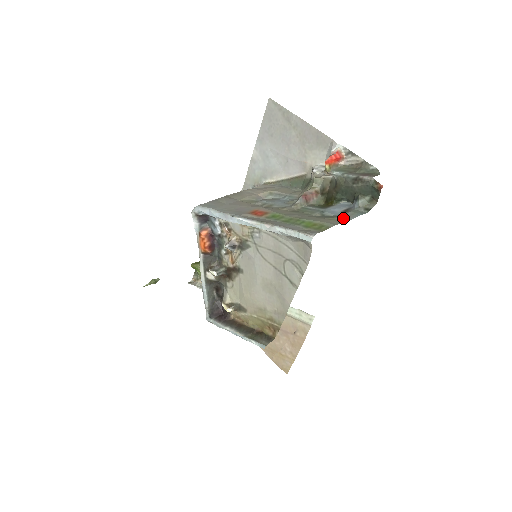
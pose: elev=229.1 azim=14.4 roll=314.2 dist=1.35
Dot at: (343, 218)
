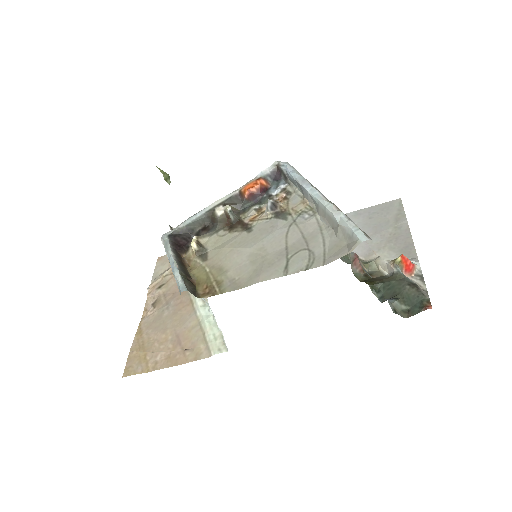
Dot at: occluded
